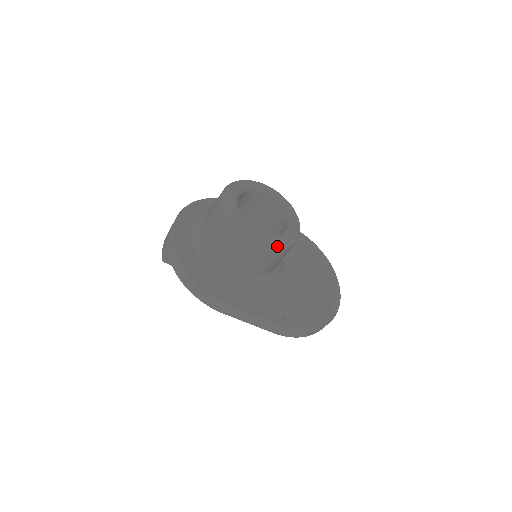
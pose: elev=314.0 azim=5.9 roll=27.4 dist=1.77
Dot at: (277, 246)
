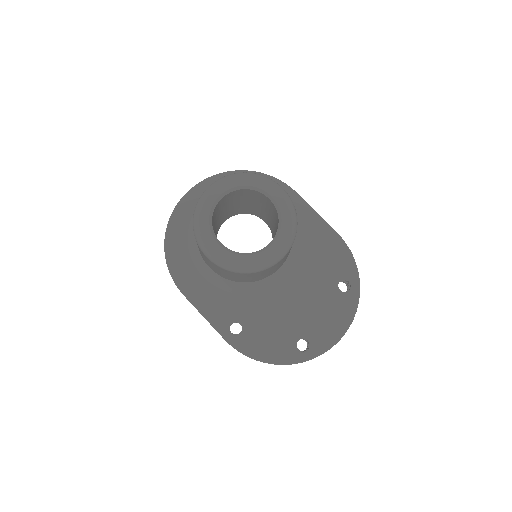
Dot at: (228, 267)
